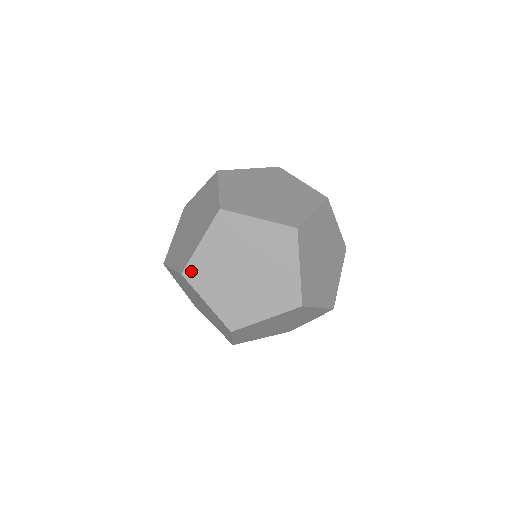
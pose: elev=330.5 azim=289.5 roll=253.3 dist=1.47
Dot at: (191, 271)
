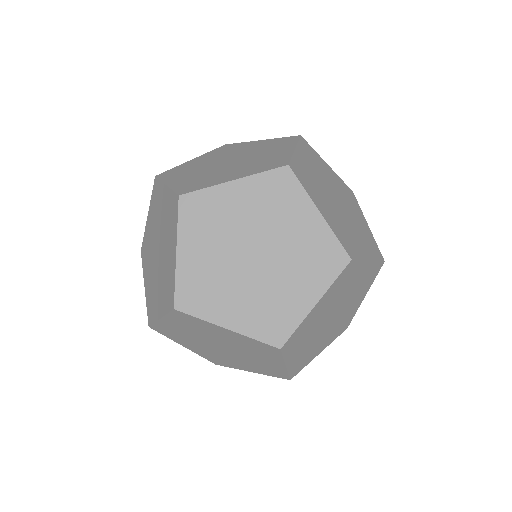
Dot at: (143, 248)
